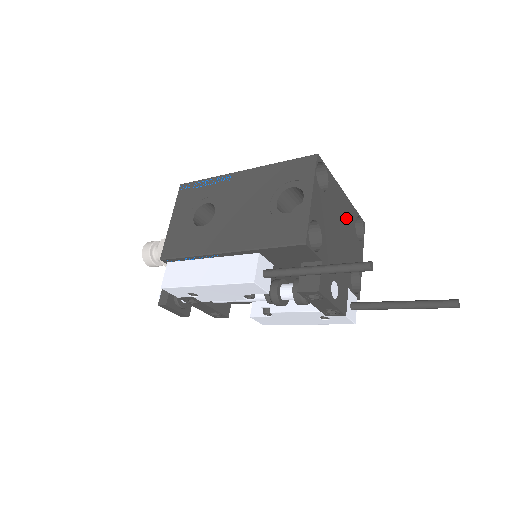
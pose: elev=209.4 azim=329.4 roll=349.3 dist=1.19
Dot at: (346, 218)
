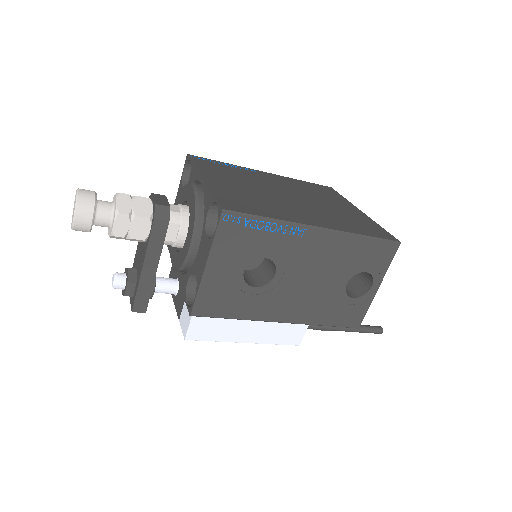
Dot at: occluded
